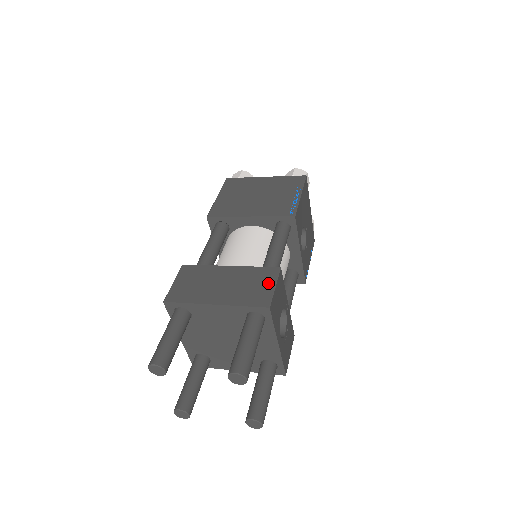
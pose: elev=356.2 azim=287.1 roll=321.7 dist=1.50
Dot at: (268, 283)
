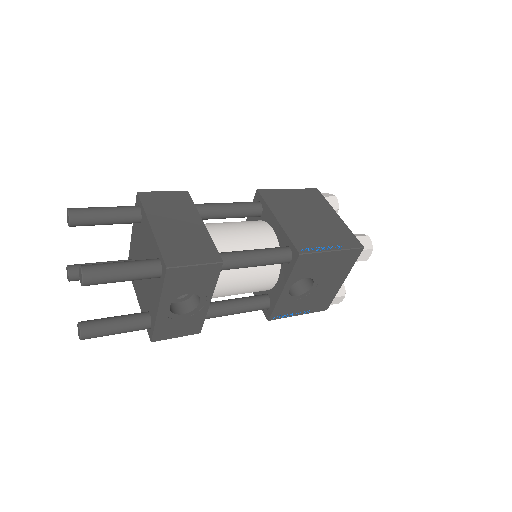
Dot at: (197, 258)
